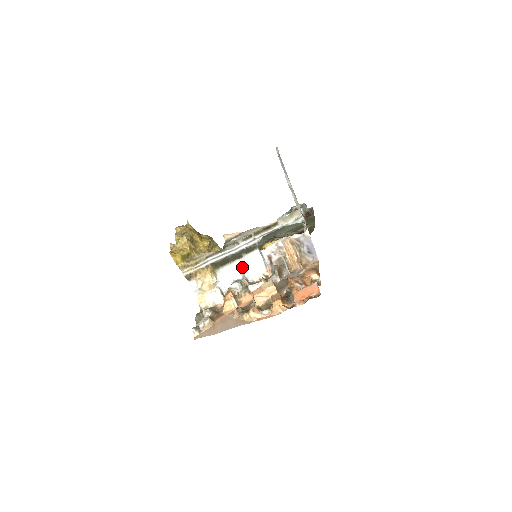
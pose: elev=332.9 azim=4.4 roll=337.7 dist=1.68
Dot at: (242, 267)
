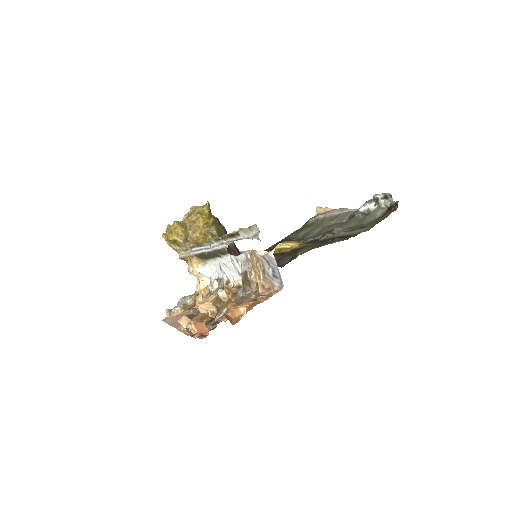
Dot at: (223, 266)
